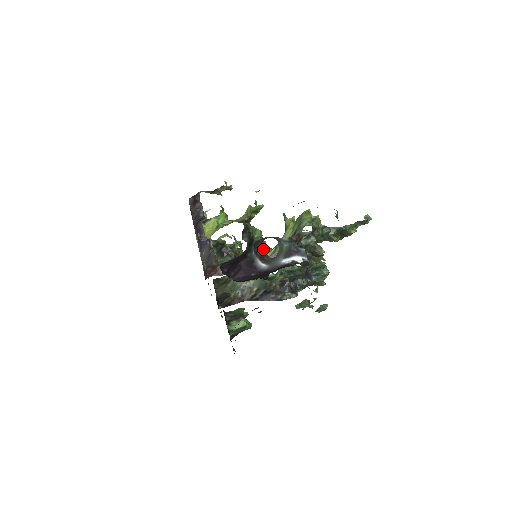
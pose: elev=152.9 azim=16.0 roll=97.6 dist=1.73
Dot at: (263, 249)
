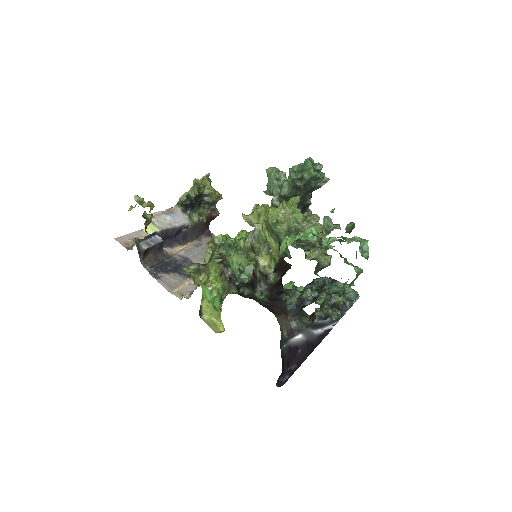
Dot at: (284, 323)
